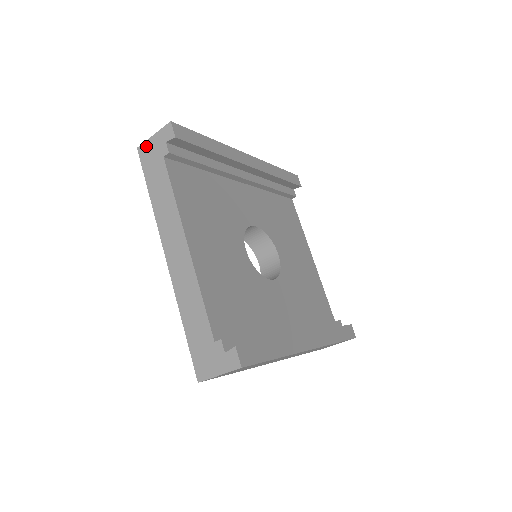
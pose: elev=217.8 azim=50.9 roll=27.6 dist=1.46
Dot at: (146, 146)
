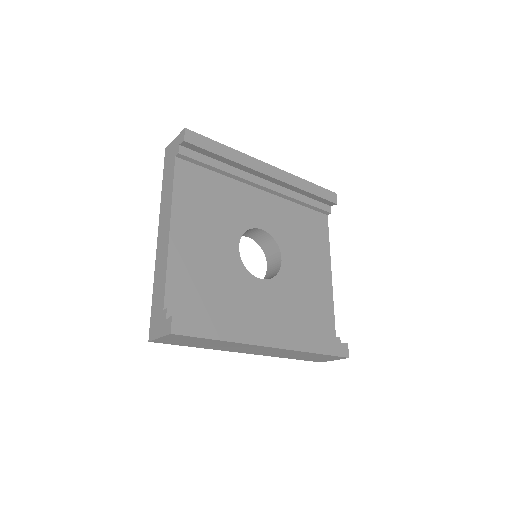
Dot at: (169, 147)
